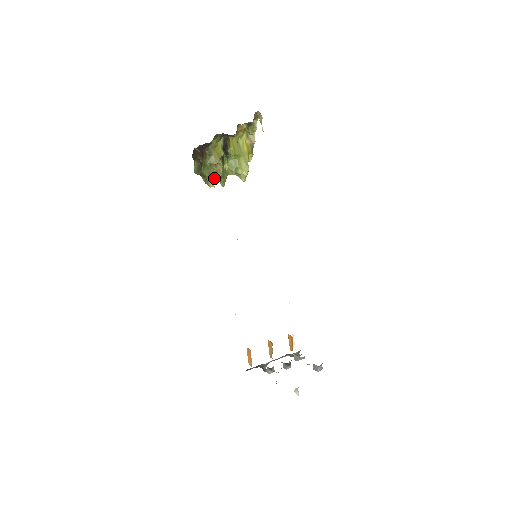
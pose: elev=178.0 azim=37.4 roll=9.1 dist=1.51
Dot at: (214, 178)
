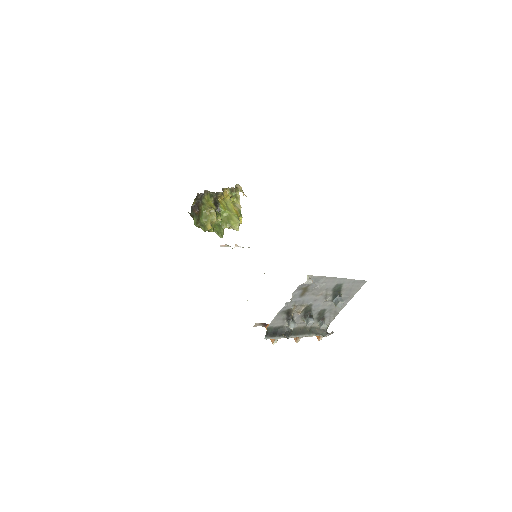
Dot at: occluded
